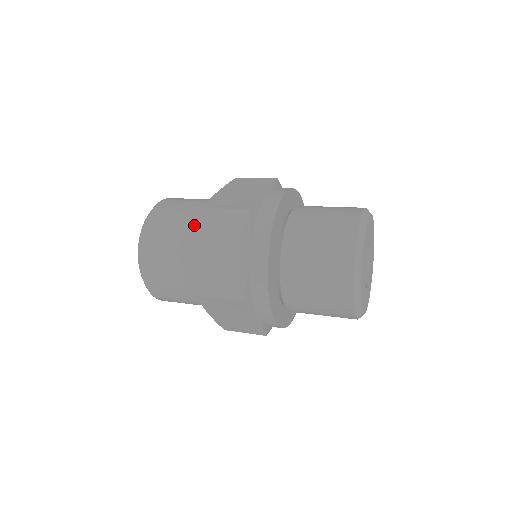
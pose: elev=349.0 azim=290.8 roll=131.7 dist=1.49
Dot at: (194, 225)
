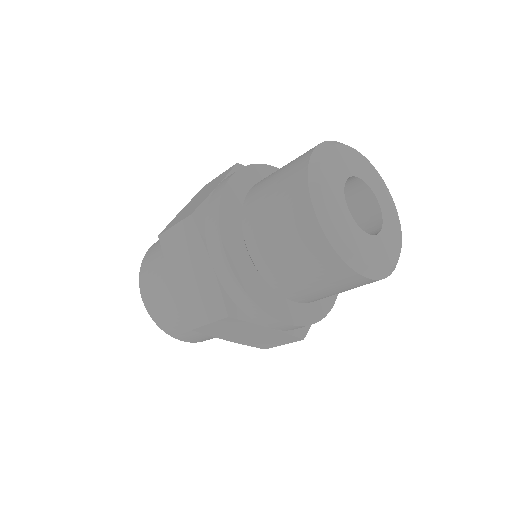
Dot at: occluded
